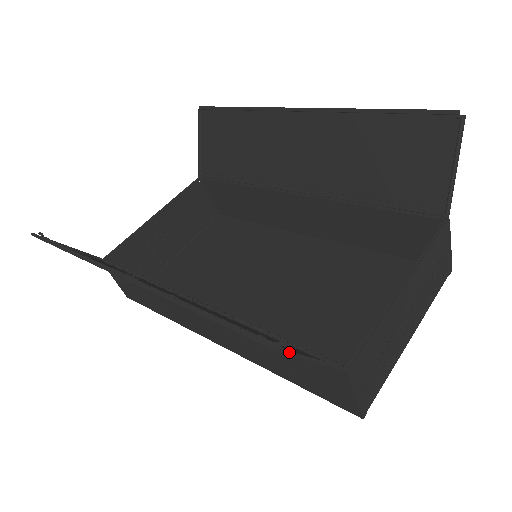
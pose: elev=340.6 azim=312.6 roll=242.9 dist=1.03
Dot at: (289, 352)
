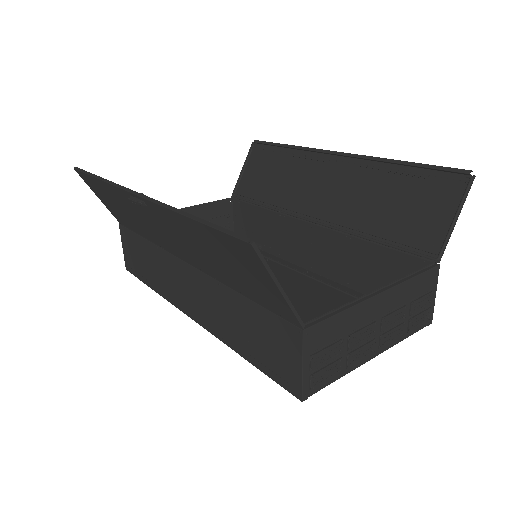
Dot at: (257, 247)
